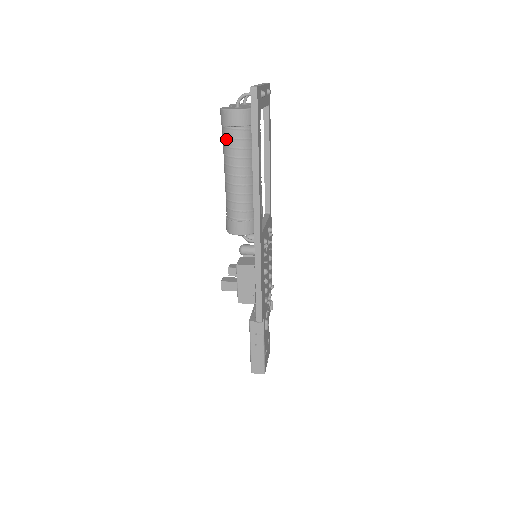
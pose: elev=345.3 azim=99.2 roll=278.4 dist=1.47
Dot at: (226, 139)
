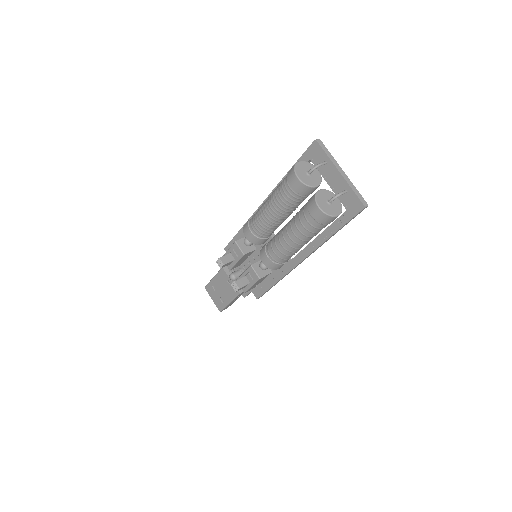
Dot at: (315, 229)
